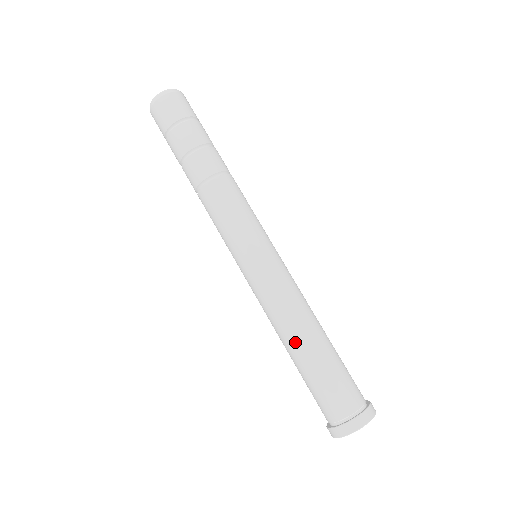
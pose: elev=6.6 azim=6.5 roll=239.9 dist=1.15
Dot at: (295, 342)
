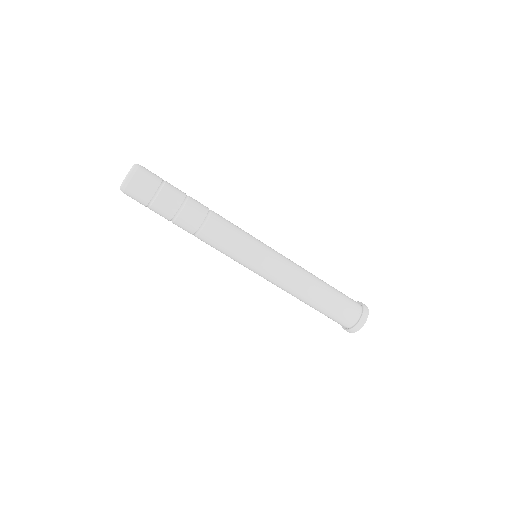
Dot at: (309, 298)
